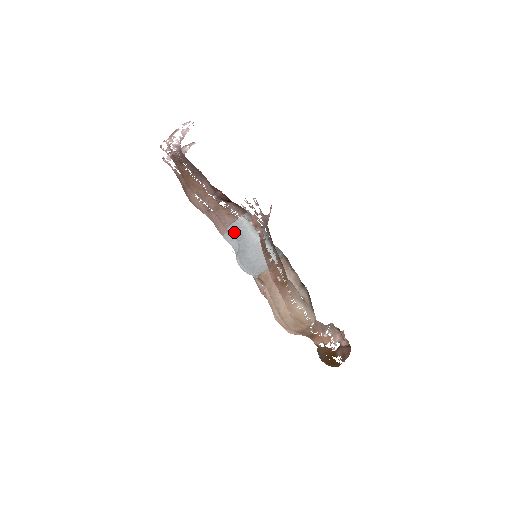
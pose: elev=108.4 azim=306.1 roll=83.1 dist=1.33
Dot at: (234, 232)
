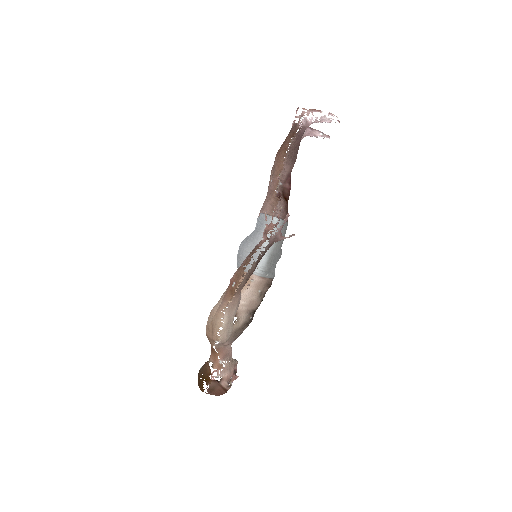
Dot at: (260, 221)
